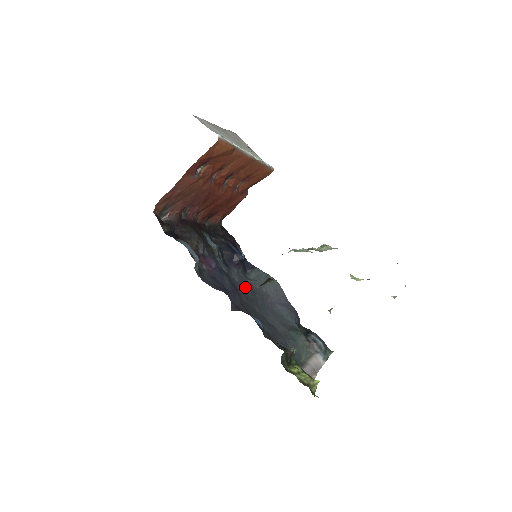
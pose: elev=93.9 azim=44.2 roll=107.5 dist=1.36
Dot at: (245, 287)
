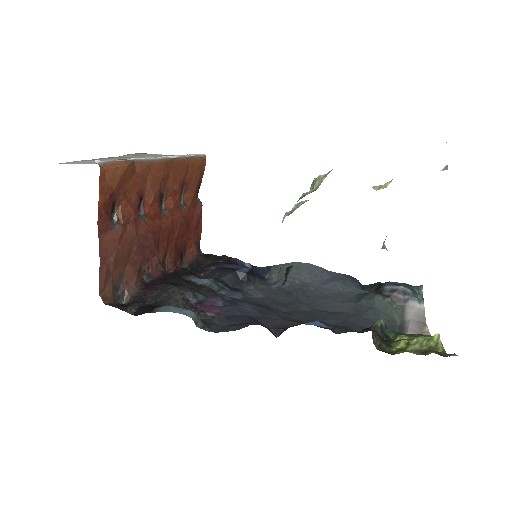
Dot at: (275, 296)
